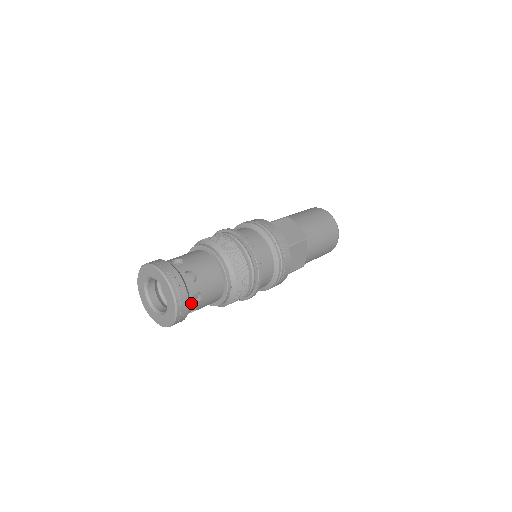
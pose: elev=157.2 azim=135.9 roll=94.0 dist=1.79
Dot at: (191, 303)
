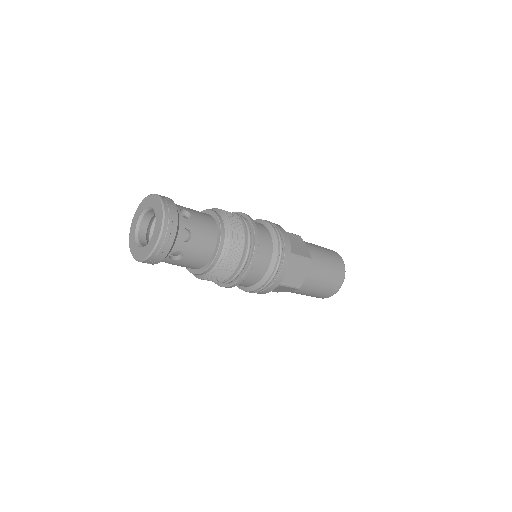
Dot at: (180, 215)
